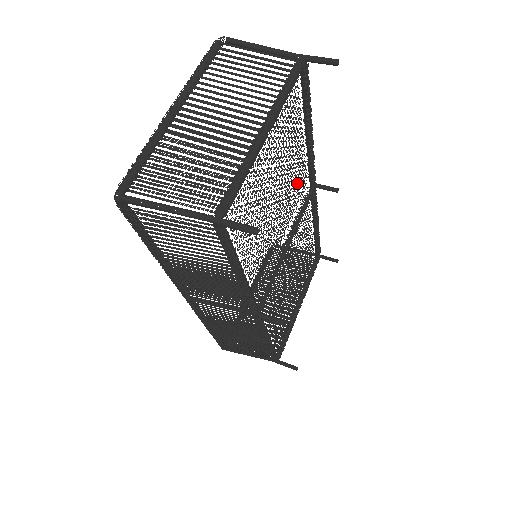
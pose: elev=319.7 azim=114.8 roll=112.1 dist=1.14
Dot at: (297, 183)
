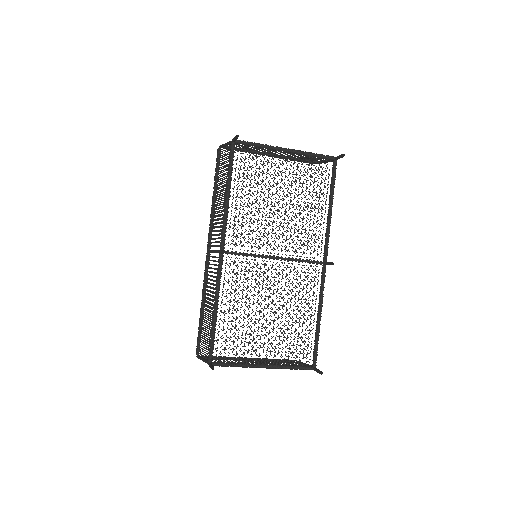
Dot at: occluded
